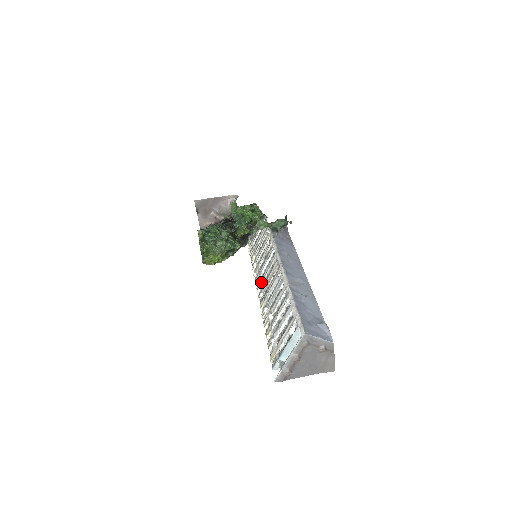
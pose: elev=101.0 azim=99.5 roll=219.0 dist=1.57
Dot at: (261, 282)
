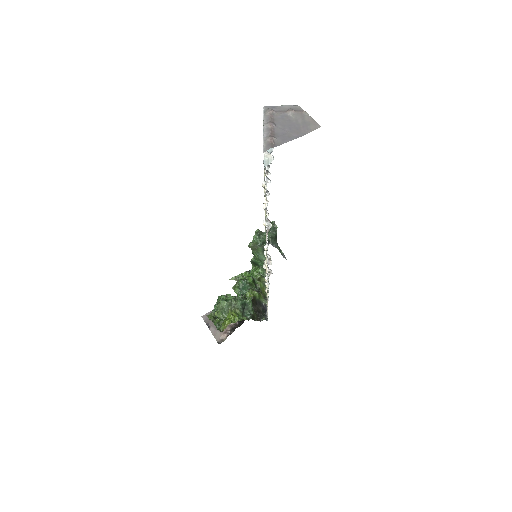
Dot at: occluded
